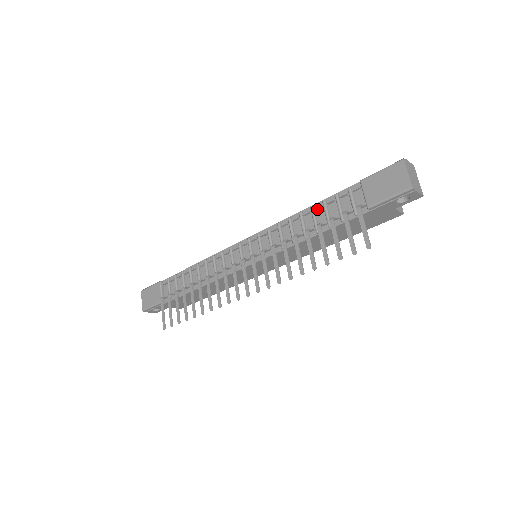
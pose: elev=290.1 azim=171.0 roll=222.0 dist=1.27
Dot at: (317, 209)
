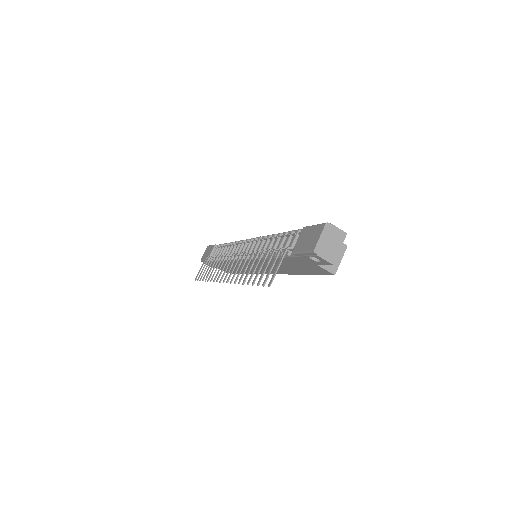
Dot at: (282, 237)
